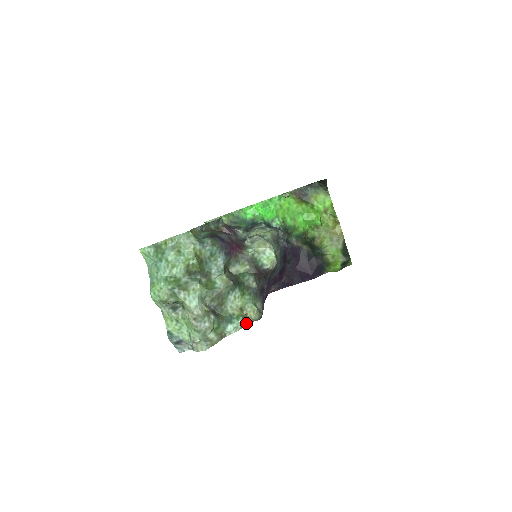
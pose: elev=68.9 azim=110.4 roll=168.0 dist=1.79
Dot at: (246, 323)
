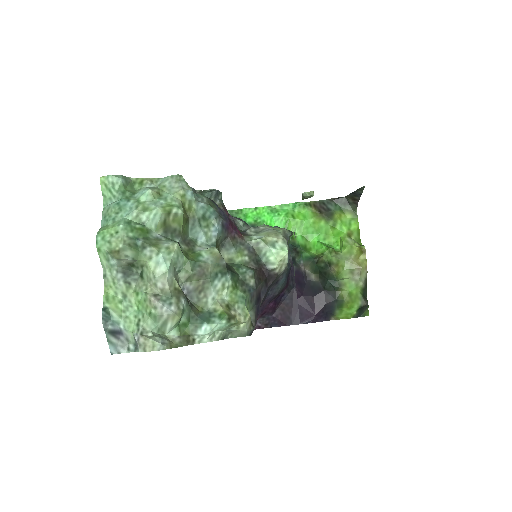
Dot at: (227, 336)
